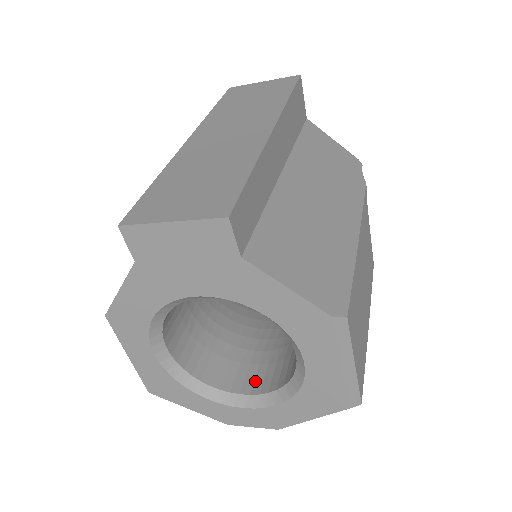
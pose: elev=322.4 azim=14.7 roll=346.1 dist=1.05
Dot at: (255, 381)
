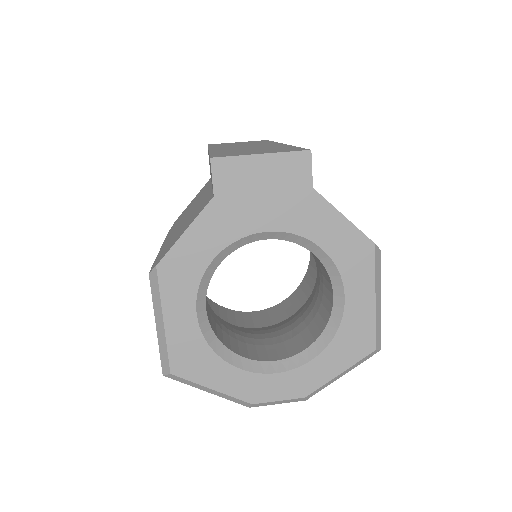
Dot at: (278, 352)
